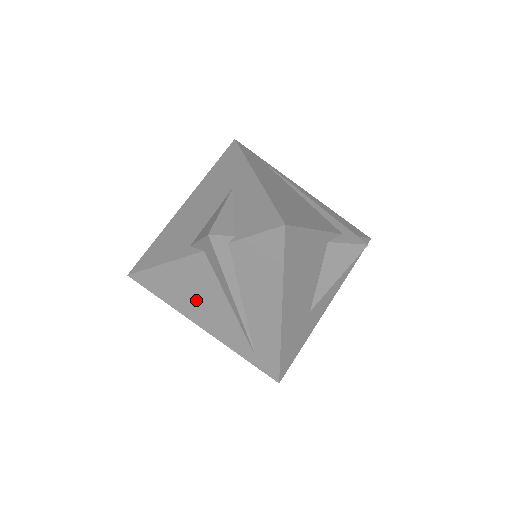
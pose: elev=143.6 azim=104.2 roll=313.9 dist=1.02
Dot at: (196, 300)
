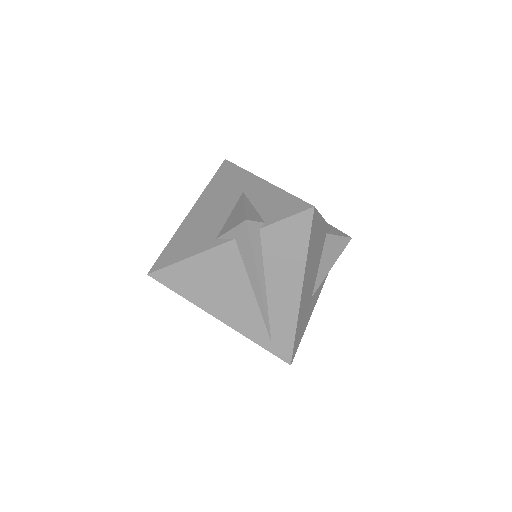
Dot at: (218, 291)
